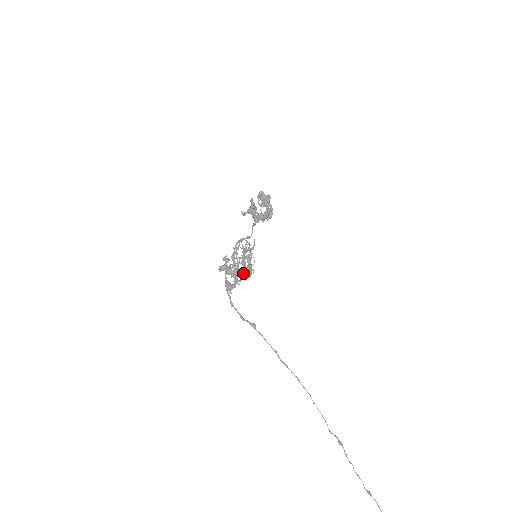
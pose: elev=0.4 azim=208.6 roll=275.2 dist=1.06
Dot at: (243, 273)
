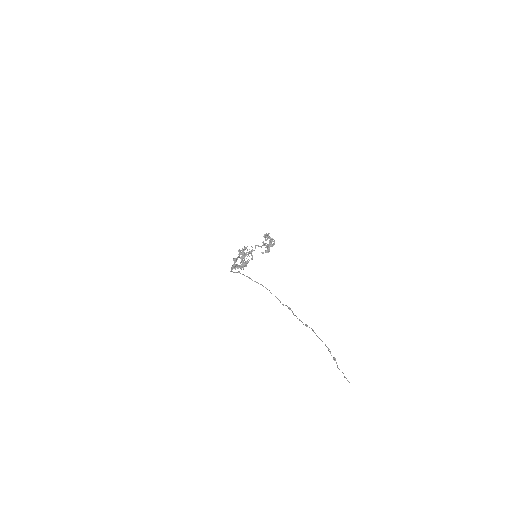
Dot at: (242, 259)
